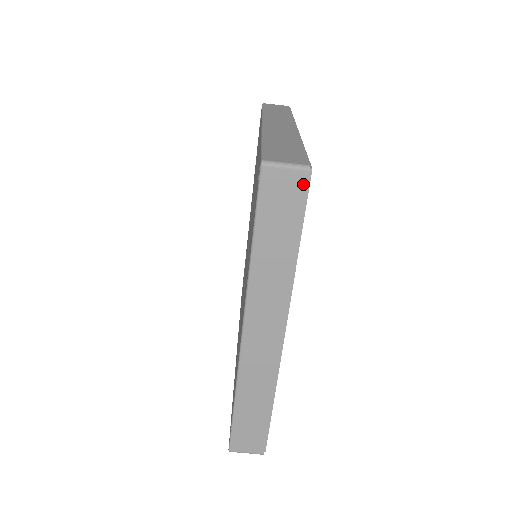
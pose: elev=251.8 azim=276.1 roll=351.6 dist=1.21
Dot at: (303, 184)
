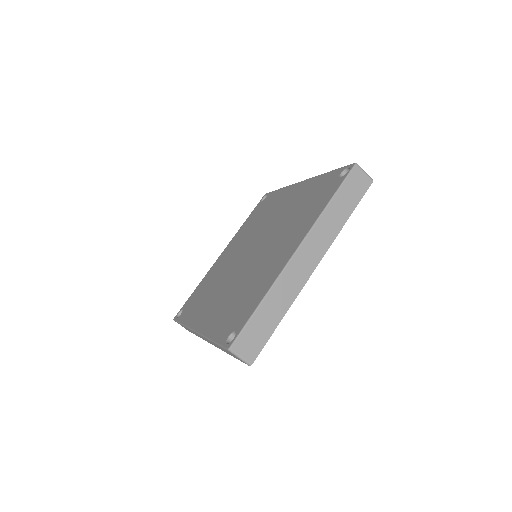
Dot at: occluded
